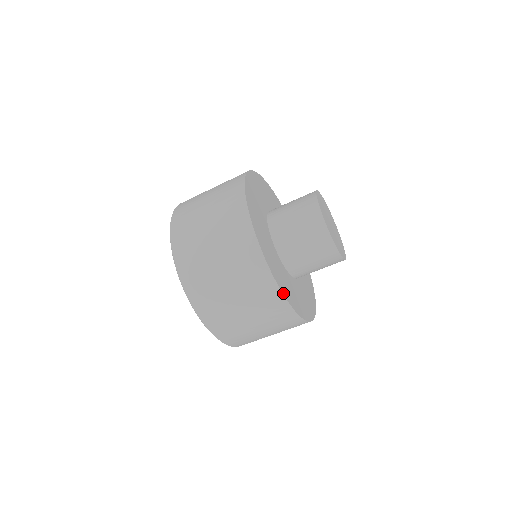
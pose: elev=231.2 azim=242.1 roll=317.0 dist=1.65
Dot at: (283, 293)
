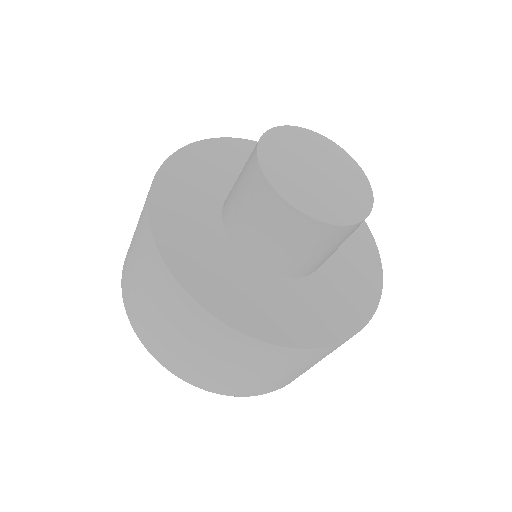
Dot at: (170, 267)
